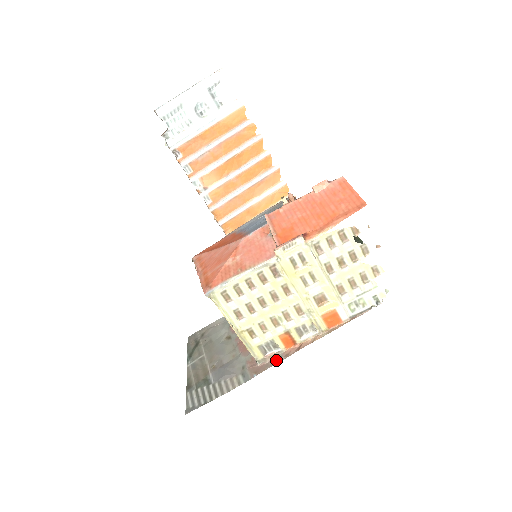
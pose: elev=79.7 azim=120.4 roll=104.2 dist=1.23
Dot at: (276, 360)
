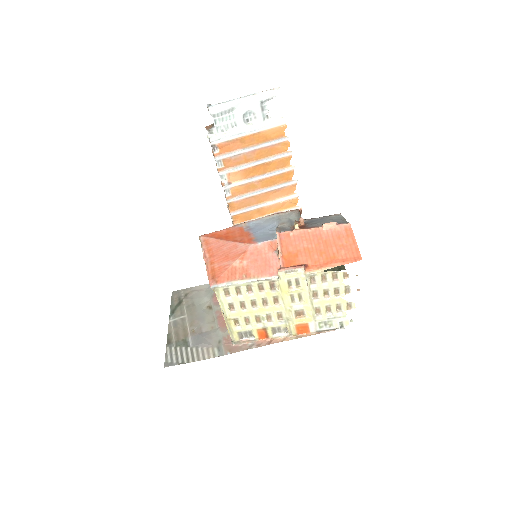
Dot at: (249, 346)
